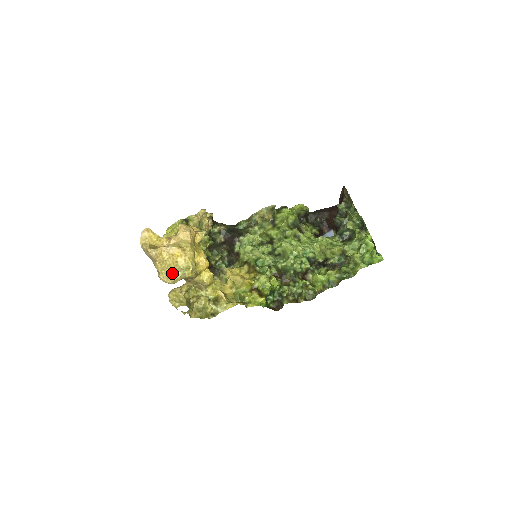
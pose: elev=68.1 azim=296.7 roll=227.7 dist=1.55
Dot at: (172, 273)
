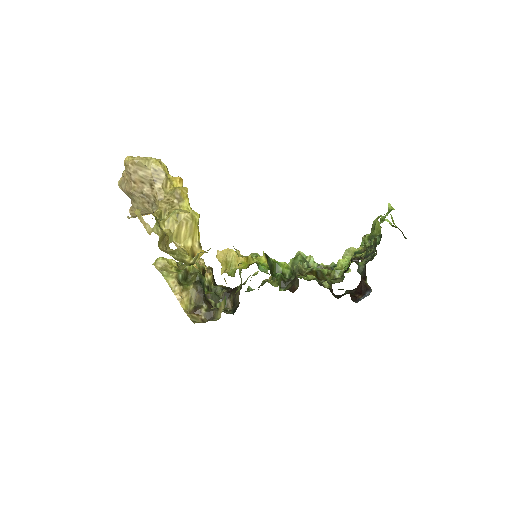
Dot at: occluded
